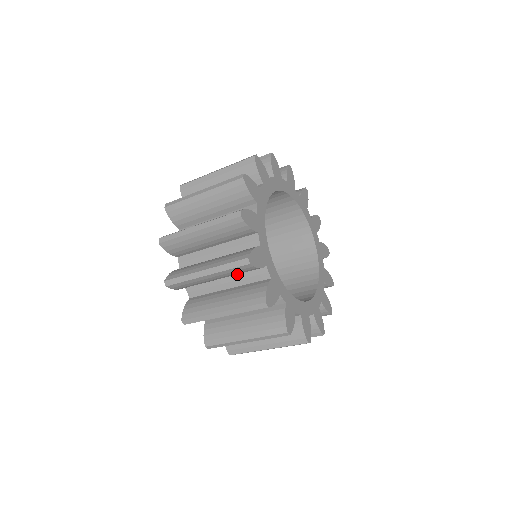
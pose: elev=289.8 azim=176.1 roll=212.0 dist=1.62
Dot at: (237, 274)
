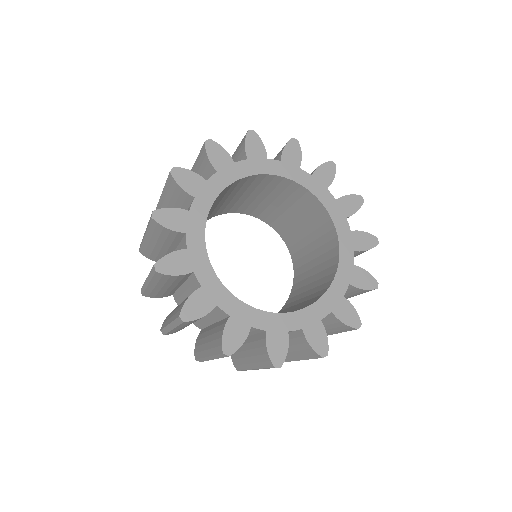
Dot at: occluded
